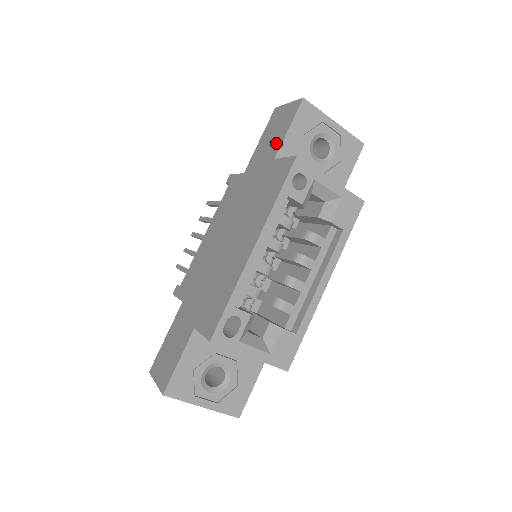
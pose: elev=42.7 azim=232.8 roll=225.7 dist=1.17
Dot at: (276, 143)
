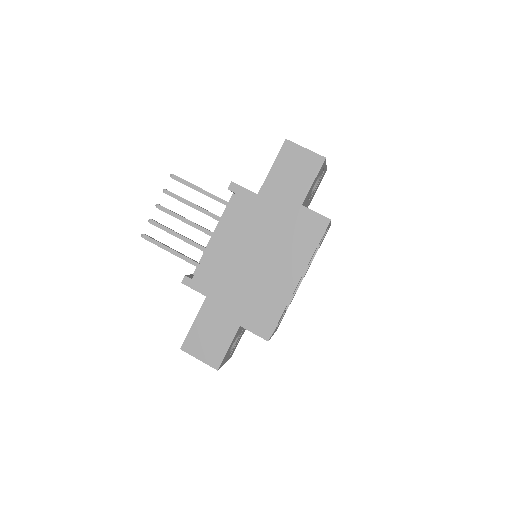
Dot at: (300, 188)
